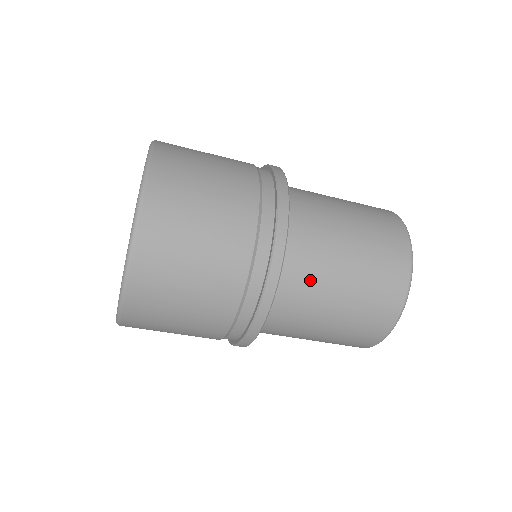
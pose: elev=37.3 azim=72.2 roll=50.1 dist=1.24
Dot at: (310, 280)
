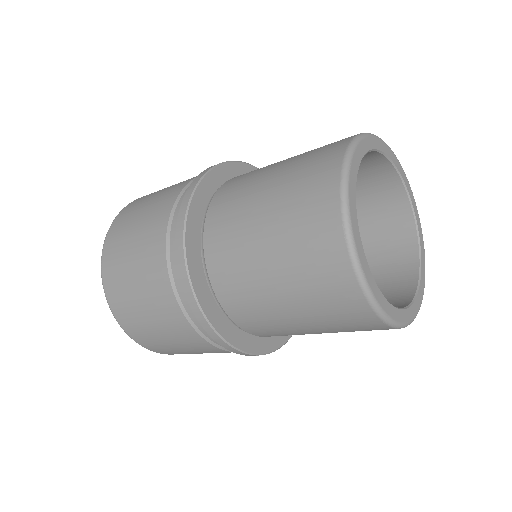
Dot at: (229, 221)
